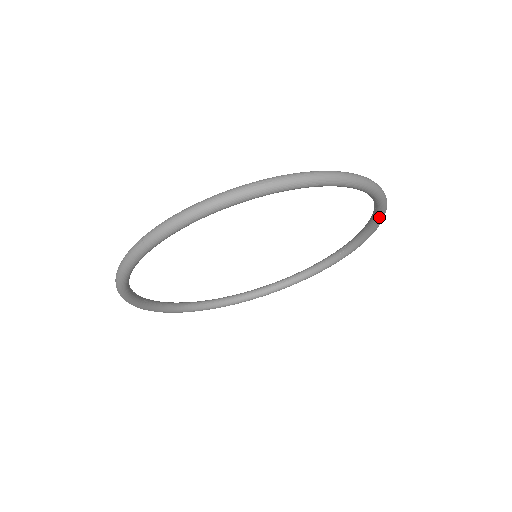
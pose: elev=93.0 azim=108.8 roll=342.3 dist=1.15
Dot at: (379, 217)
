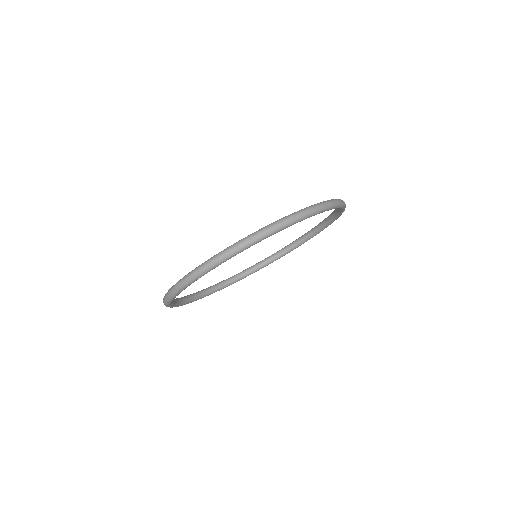
Dot at: (341, 211)
